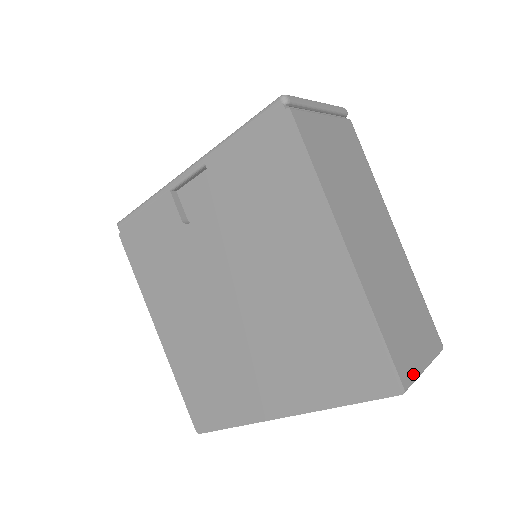
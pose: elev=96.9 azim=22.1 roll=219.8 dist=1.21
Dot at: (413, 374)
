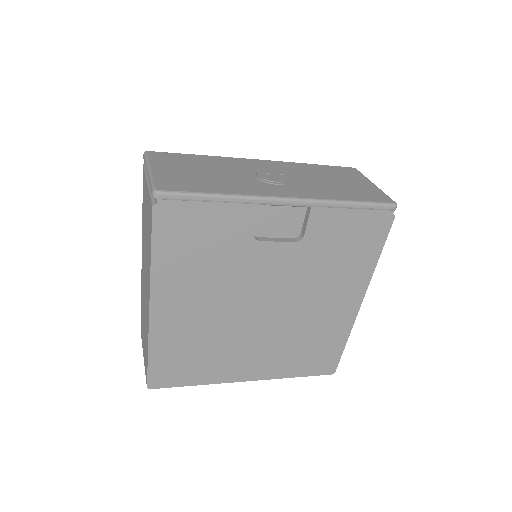
Dot at: occluded
